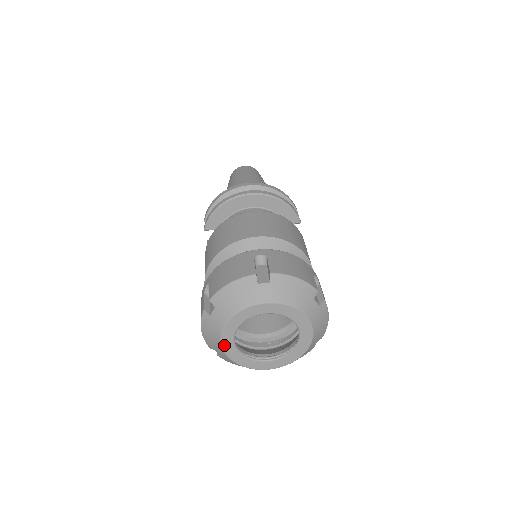
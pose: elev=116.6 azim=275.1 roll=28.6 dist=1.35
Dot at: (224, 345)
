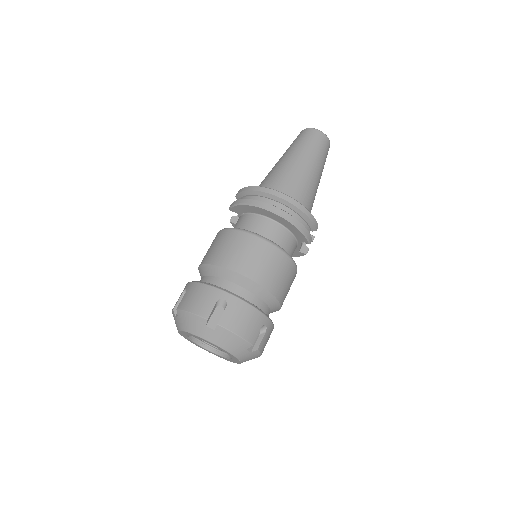
Dot at: (181, 334)
